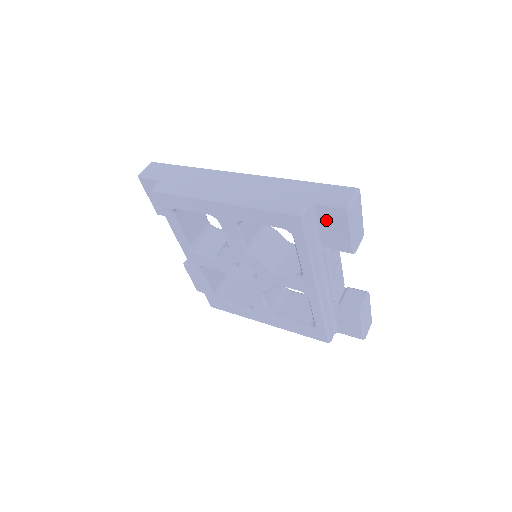
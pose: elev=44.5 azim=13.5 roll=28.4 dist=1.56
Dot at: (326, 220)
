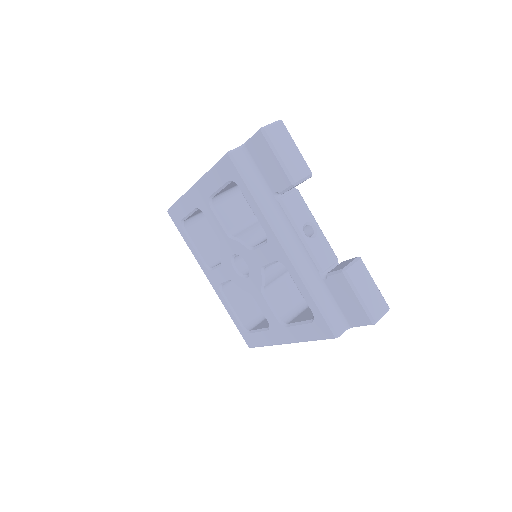
Dot at: (258, 157)
